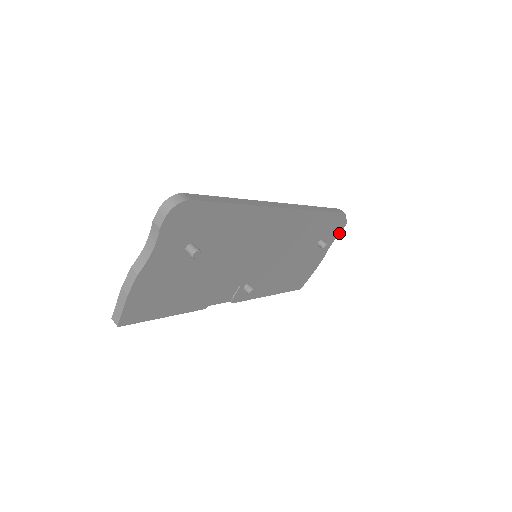
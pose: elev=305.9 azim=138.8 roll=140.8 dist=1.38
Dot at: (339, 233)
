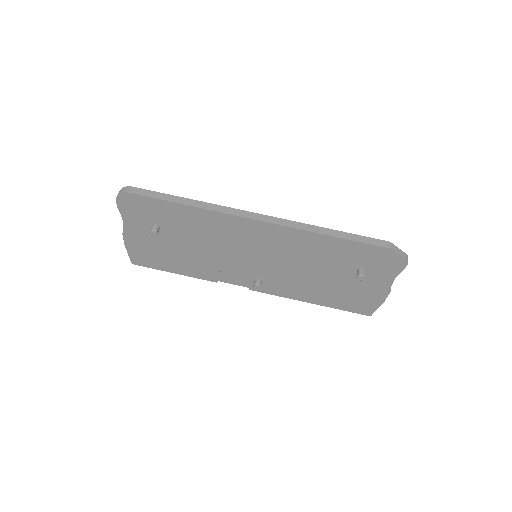
Dot at: (401, 271)
